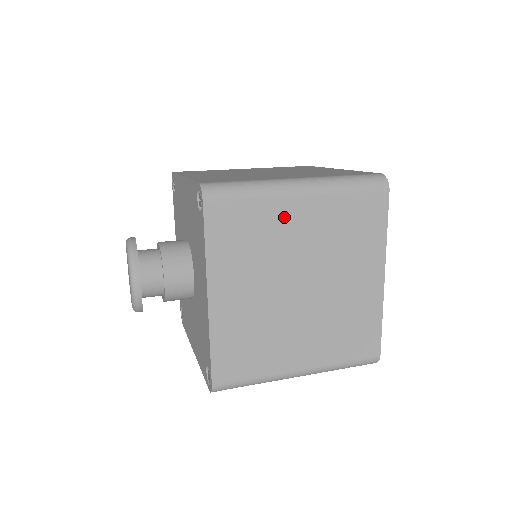
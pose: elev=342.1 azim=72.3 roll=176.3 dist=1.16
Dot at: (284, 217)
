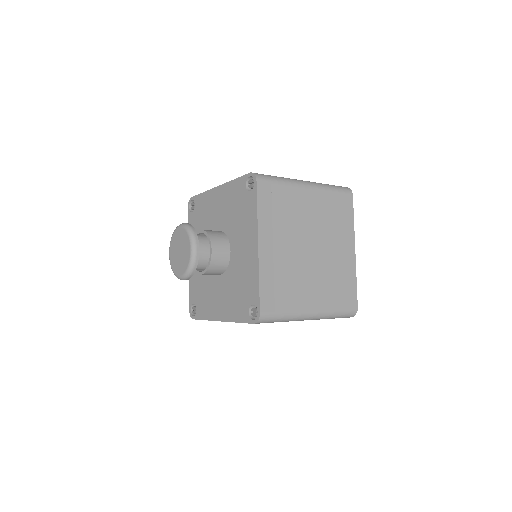
Dot at: (300, 200)
